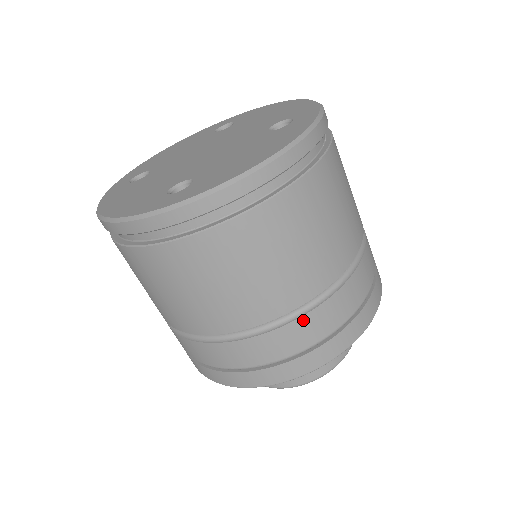
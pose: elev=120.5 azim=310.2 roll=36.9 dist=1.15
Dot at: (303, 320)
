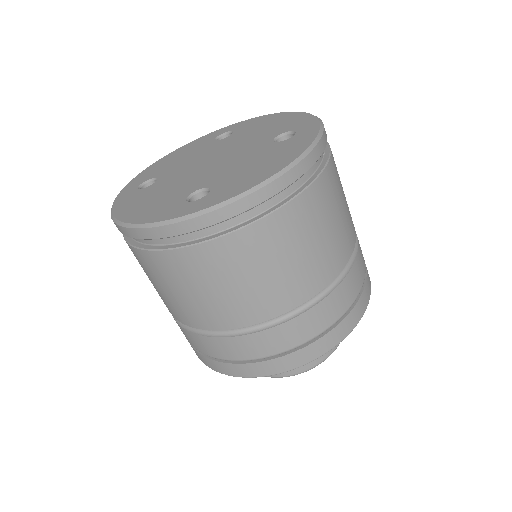
Dot at: (309, 313)
